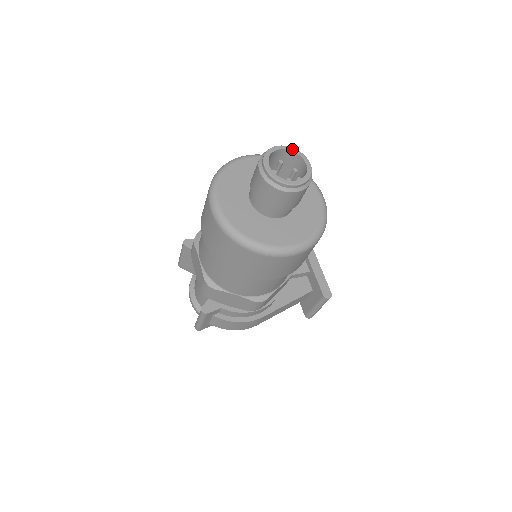
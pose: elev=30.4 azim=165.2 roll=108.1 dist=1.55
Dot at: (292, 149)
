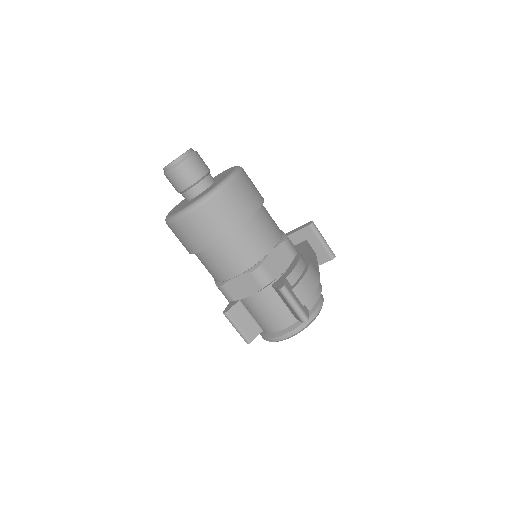
Dot at: occluded
